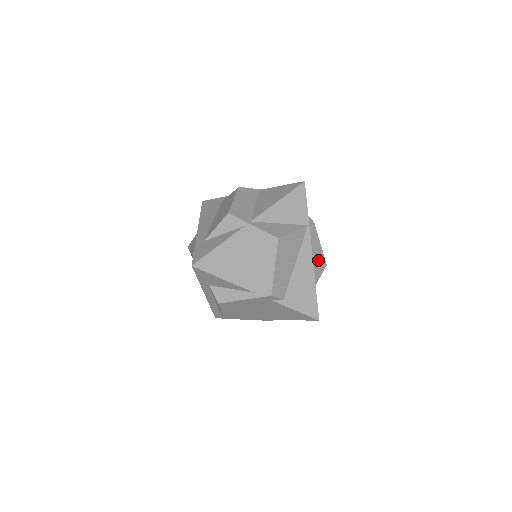
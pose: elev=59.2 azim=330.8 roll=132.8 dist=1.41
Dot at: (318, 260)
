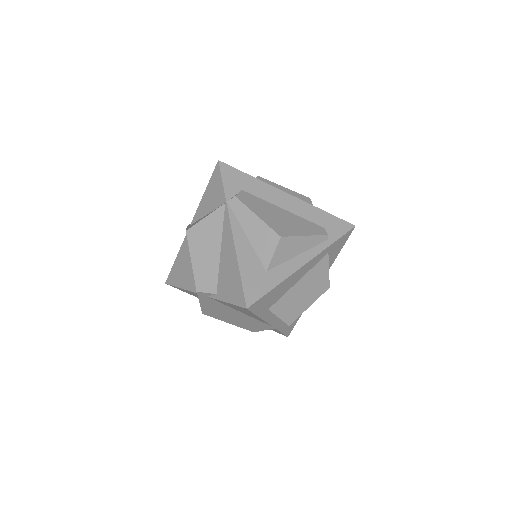
Dot at: (261, 235)
